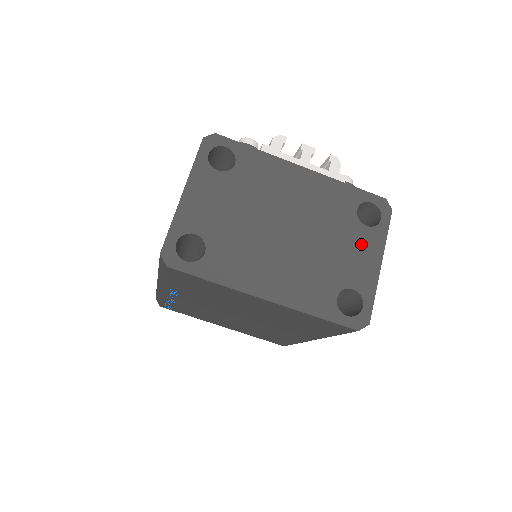
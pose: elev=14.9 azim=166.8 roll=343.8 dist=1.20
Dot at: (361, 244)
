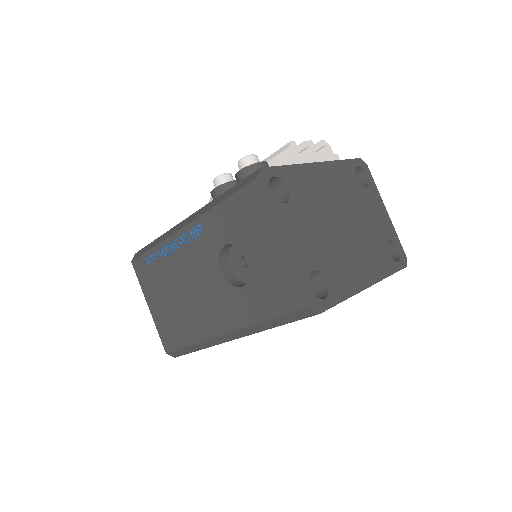
Dot at: (373, 203)
